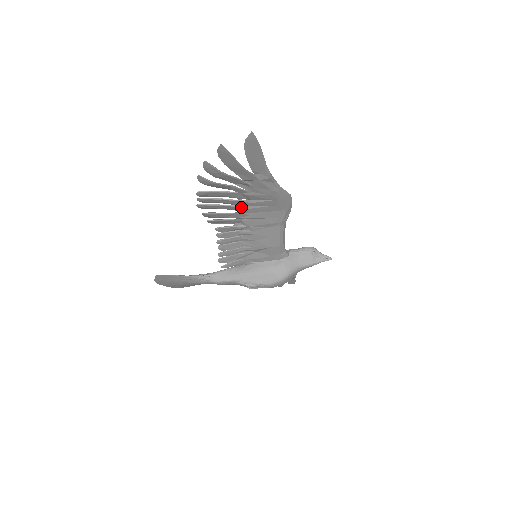
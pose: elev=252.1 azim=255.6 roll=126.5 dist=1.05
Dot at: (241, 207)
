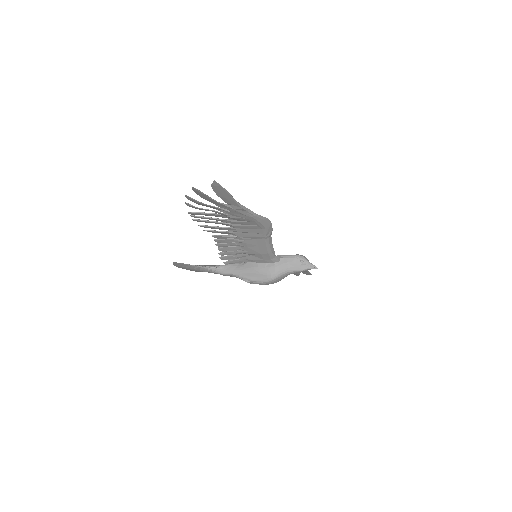
Dot at: (228, 224)
